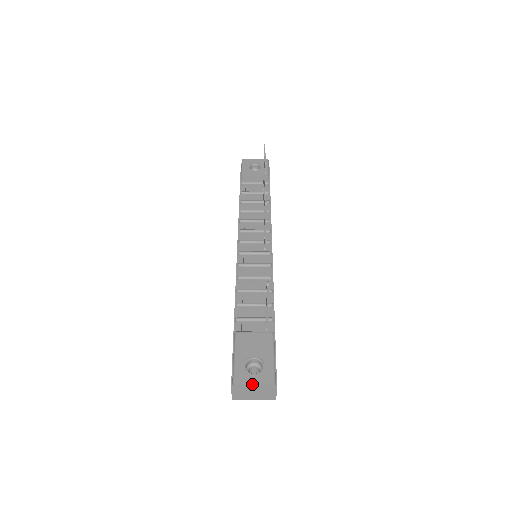
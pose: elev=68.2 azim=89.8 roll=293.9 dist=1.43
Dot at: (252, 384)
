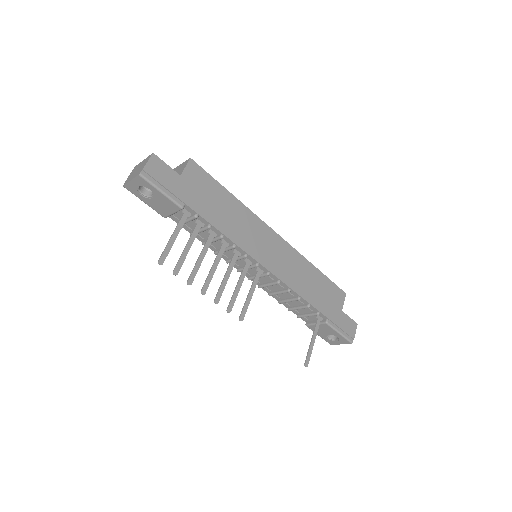
Dot at: occluded
